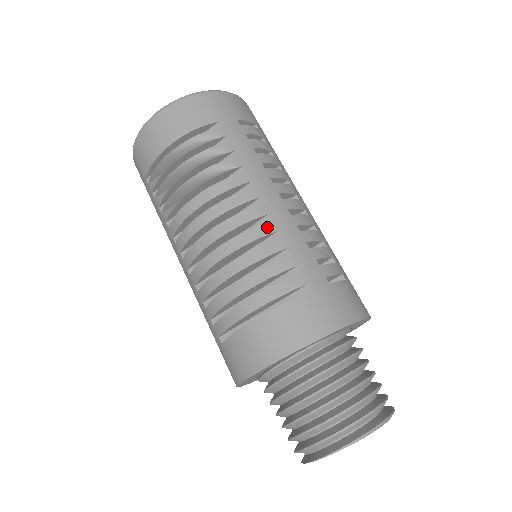
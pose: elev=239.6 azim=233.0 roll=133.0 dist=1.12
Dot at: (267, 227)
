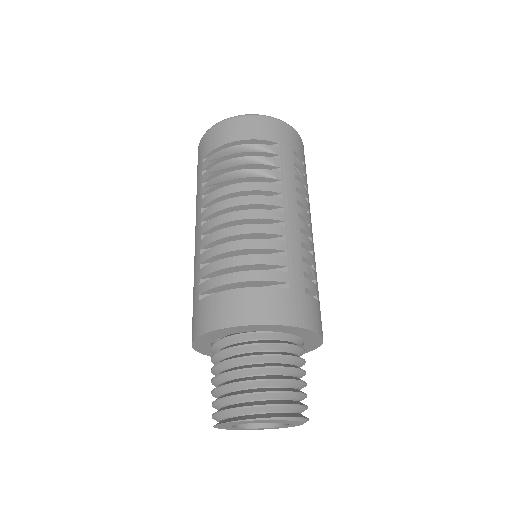
Dot at: (279, 229)
